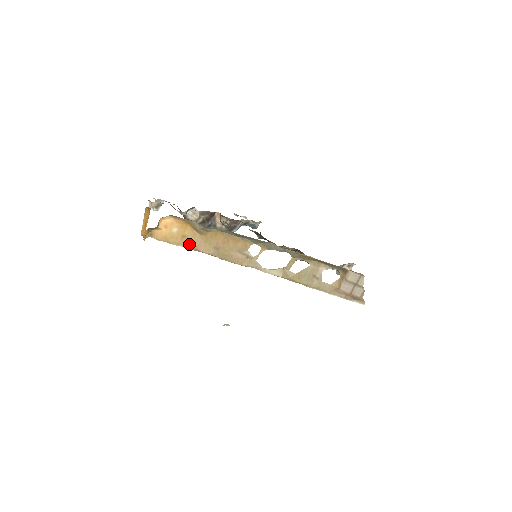
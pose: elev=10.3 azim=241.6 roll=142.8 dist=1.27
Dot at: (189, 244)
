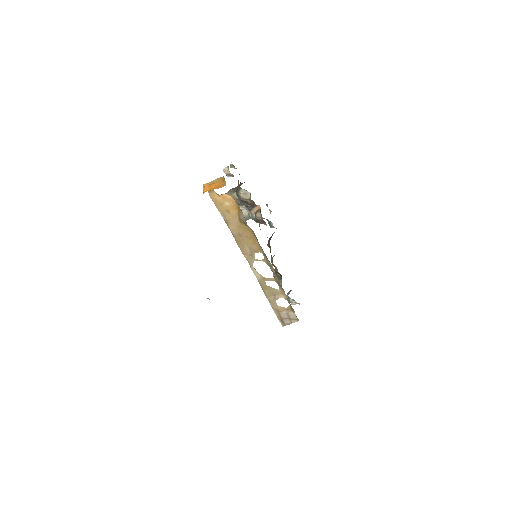
Dot at: (226, 217)
